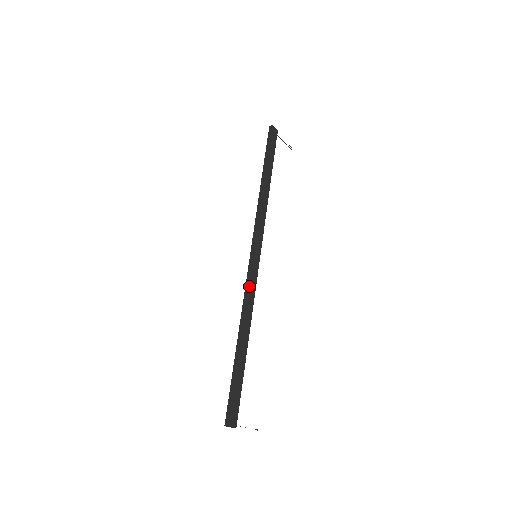
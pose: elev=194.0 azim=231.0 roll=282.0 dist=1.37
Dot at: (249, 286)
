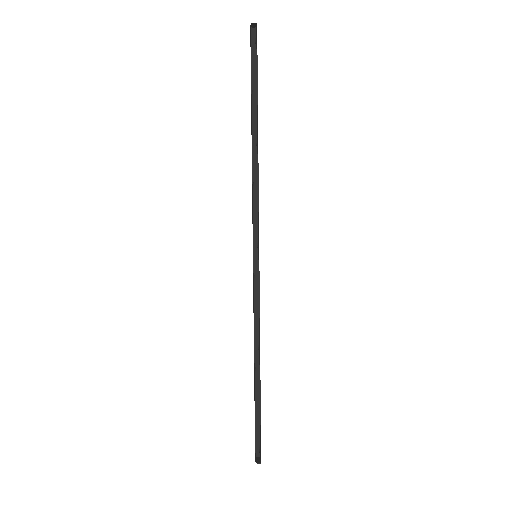
Dot at: (259, 303)
